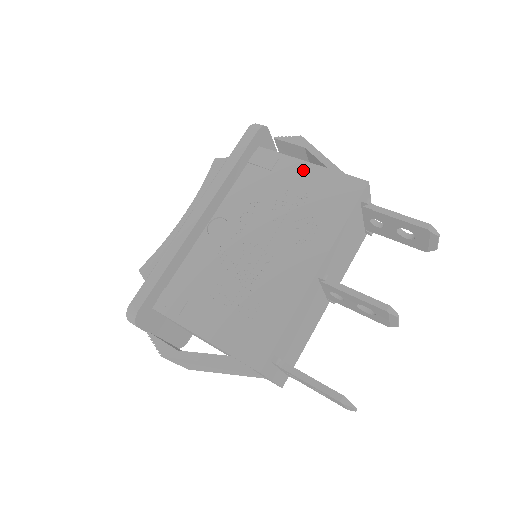
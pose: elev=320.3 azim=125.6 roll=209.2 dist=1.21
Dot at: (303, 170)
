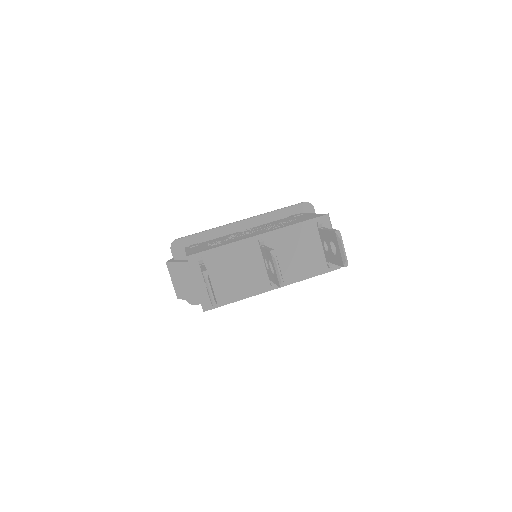
Dot at: (307, 215)
